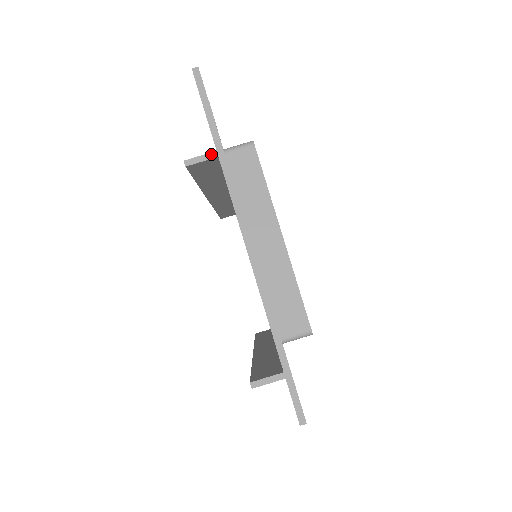
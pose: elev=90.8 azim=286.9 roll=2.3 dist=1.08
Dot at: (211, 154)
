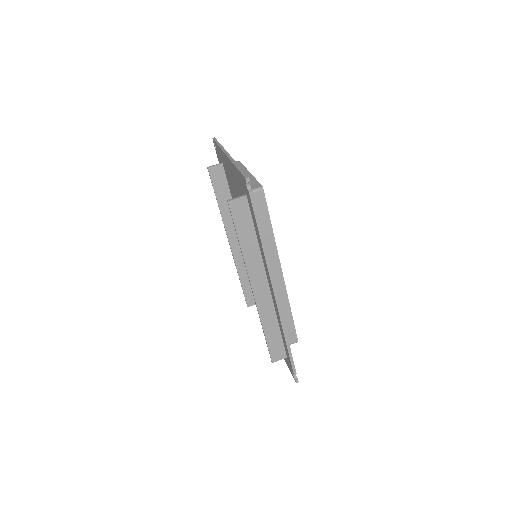
Dot at: (219, 164)
